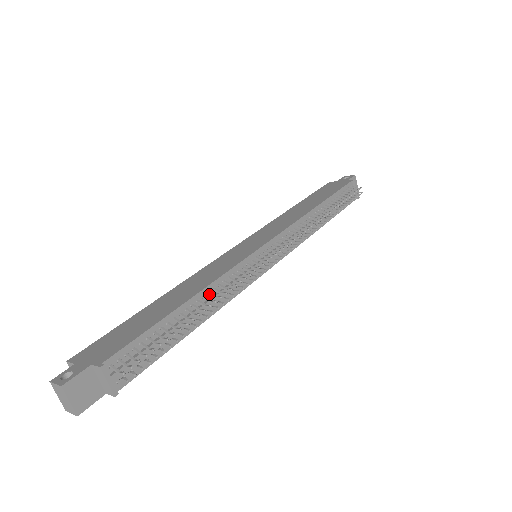
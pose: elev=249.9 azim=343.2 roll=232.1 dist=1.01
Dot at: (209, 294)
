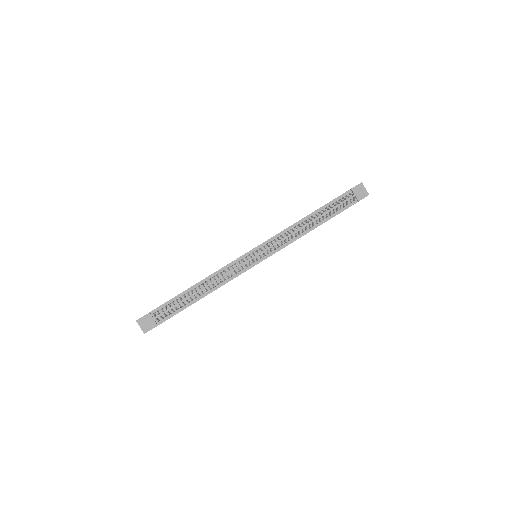
Dot at: (210, 280)
